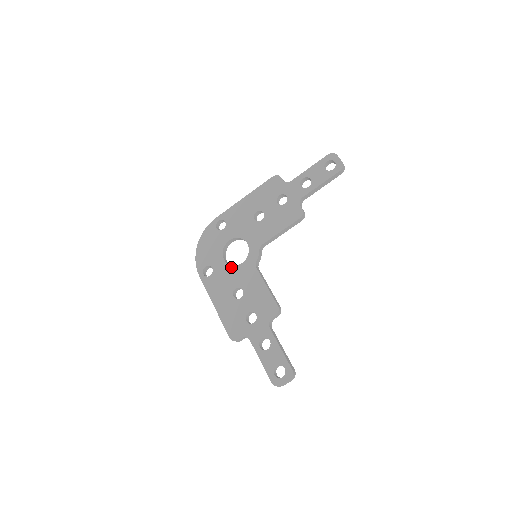
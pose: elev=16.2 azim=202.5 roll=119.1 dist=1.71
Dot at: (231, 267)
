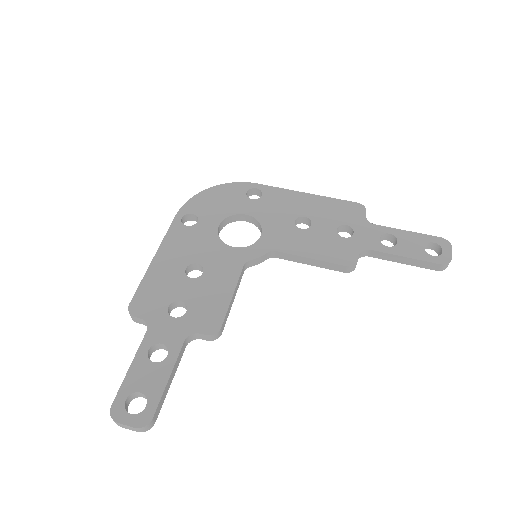
Dot at: (218, 239)
